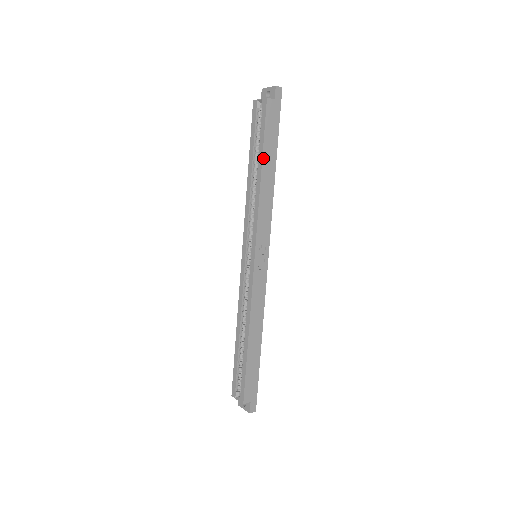
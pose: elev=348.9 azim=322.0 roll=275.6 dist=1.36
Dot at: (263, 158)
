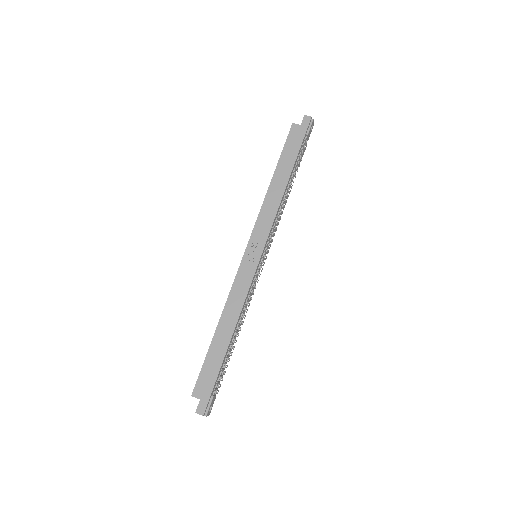
Dot at: (277, 168)
